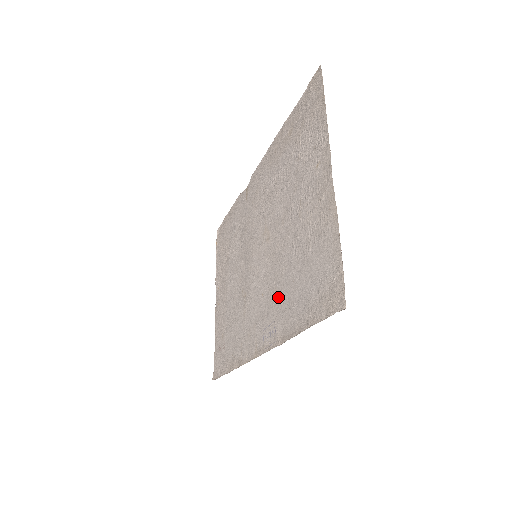
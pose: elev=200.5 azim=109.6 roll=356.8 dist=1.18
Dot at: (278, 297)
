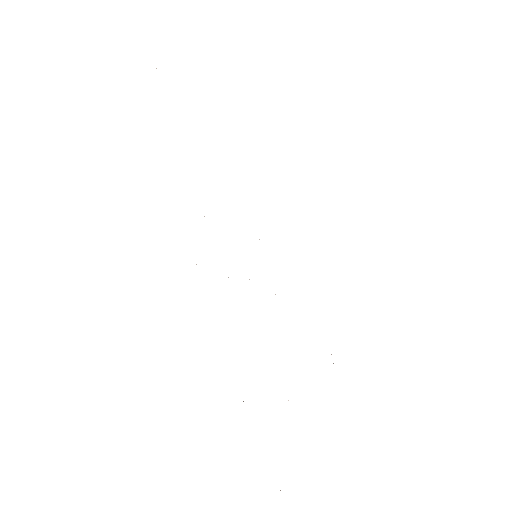
Dot at: occluded
